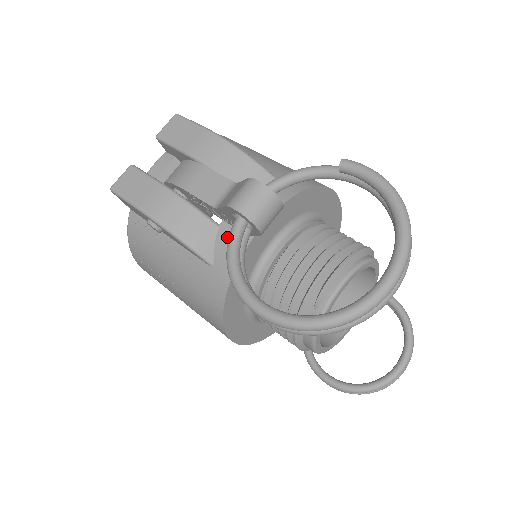
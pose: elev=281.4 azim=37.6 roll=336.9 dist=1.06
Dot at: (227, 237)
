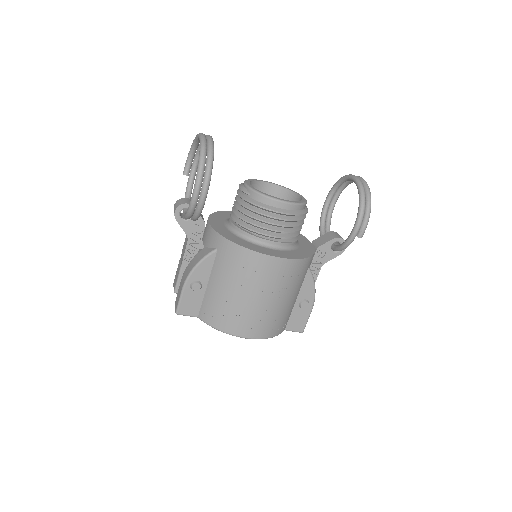
Dot at: (208, 240)
